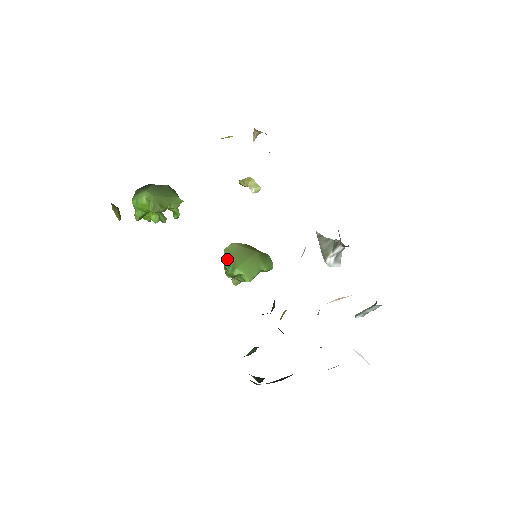
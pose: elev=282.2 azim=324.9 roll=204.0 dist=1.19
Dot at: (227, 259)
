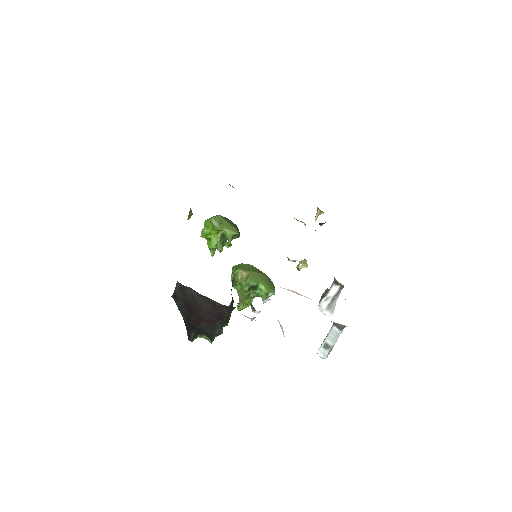
Dot at: (238, 265)
